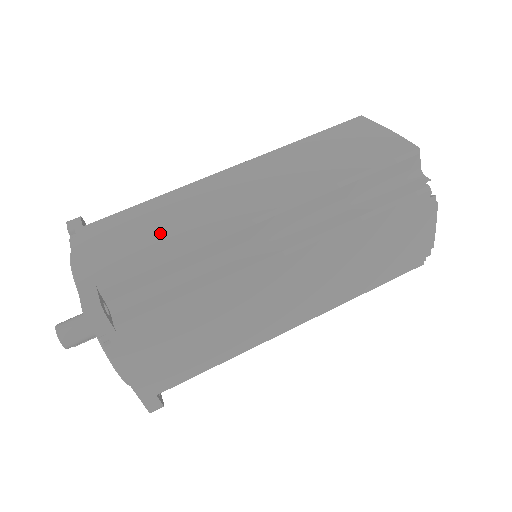
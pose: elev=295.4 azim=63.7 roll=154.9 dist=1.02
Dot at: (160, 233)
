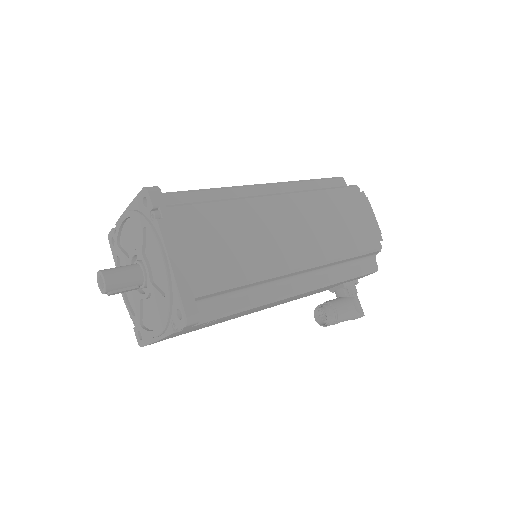
Dot at: occluded
